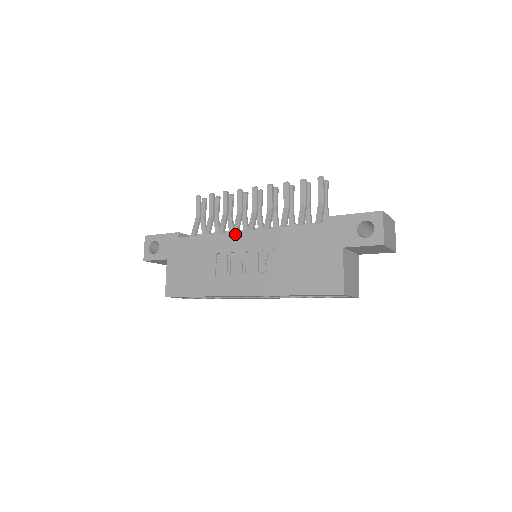
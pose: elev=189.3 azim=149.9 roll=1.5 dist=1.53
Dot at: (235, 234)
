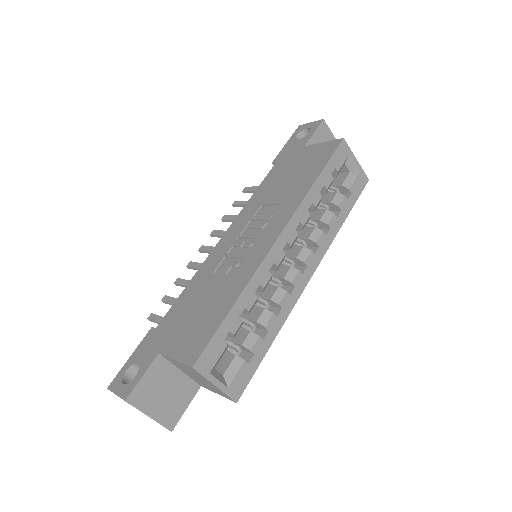
Dot at: (215, 249)
